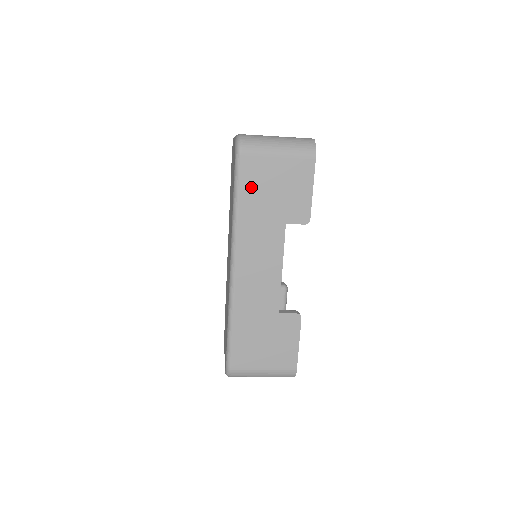
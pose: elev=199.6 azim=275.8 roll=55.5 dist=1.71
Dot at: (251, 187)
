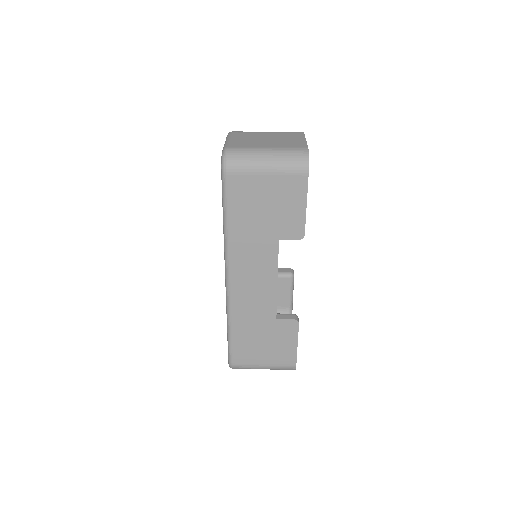
Dot at: (240, 205)
